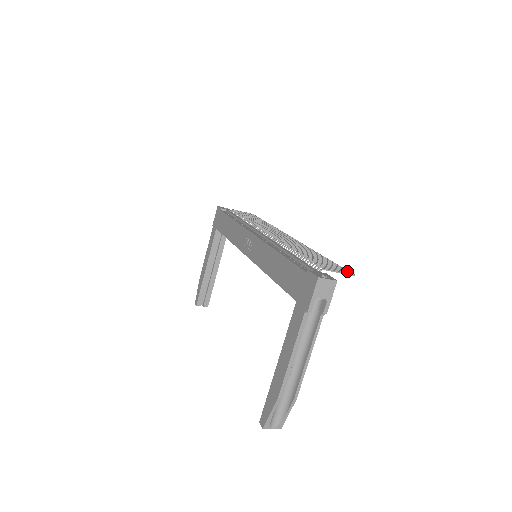
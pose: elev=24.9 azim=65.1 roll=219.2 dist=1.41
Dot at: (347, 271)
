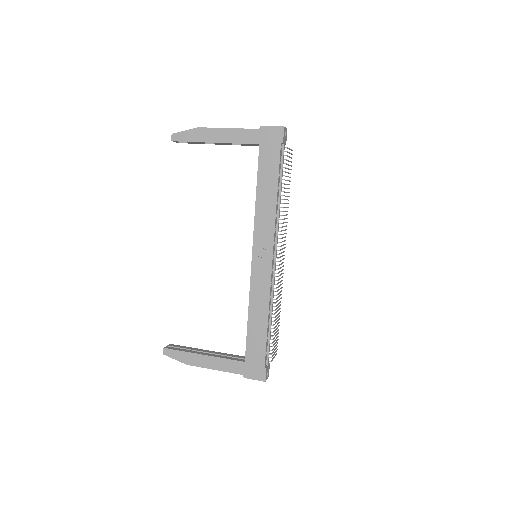
Dot at: occluded
